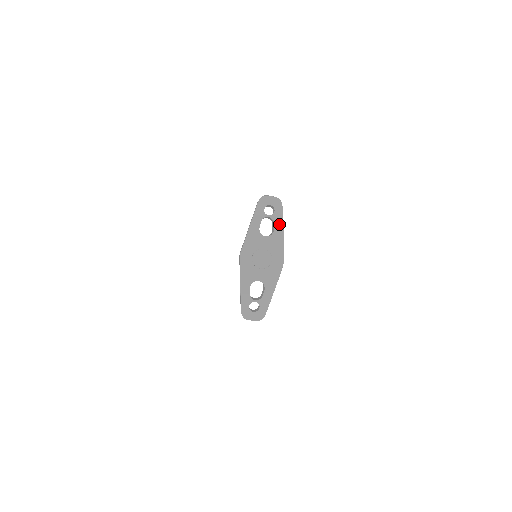
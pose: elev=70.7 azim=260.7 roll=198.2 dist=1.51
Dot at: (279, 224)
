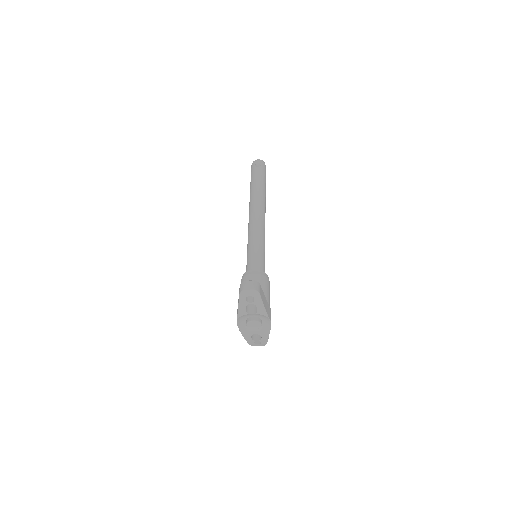
Dot at: (260, 306)
